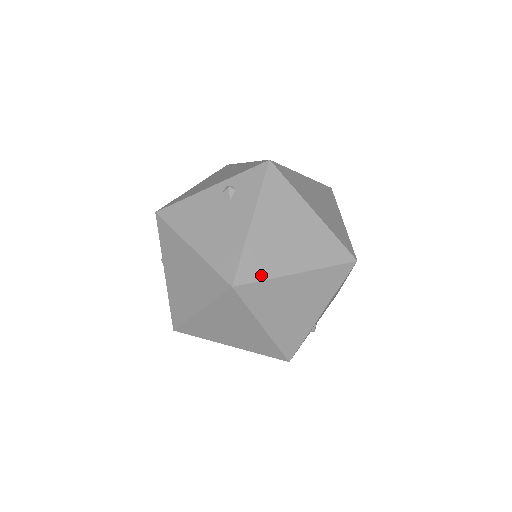
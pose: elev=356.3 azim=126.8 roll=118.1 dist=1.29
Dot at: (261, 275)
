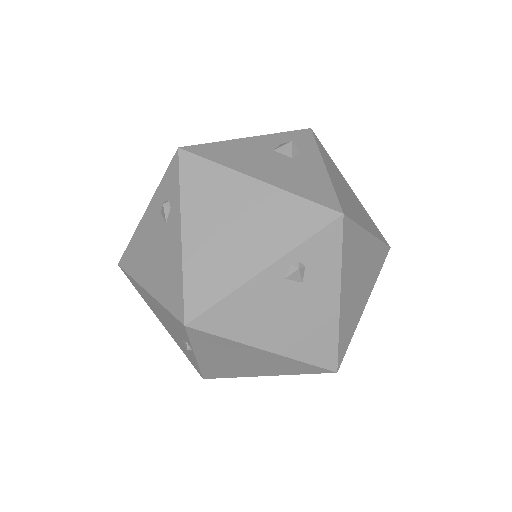
Dot at: (350, 338)
